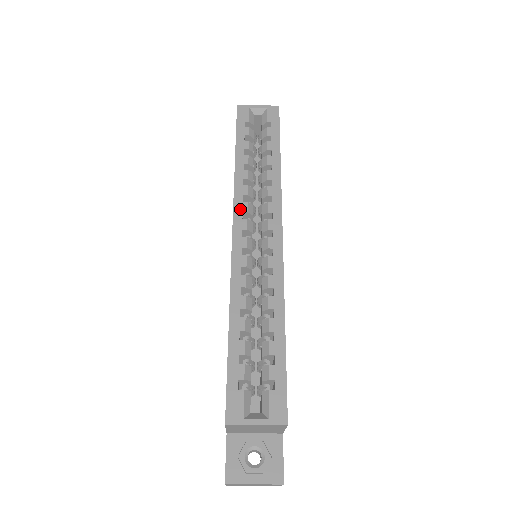
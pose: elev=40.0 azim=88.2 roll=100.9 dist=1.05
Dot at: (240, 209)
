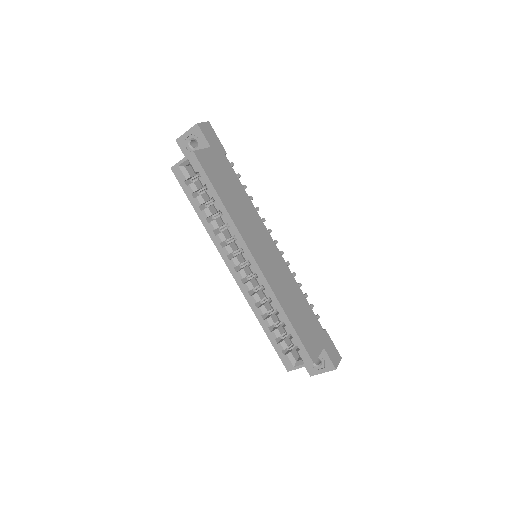
Dot at: (224, 254)
